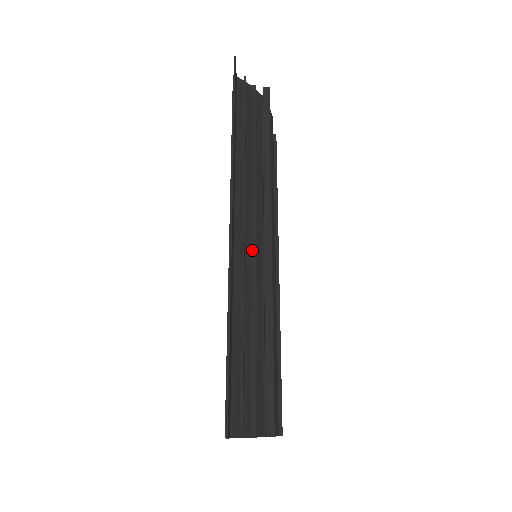
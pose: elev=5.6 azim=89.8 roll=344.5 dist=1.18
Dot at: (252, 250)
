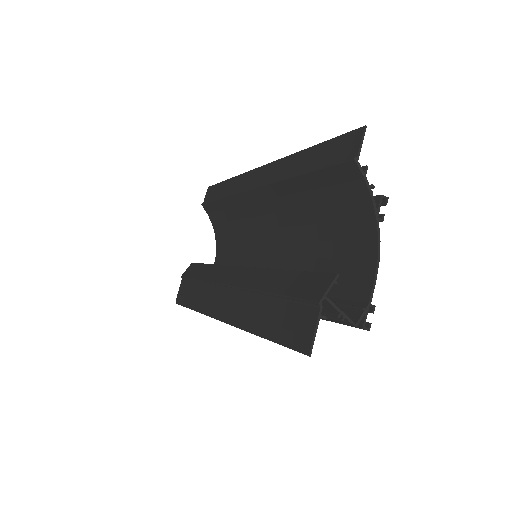
Dot at: occluded
